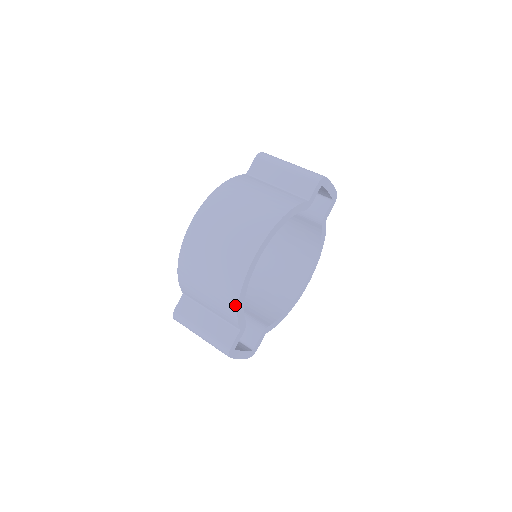
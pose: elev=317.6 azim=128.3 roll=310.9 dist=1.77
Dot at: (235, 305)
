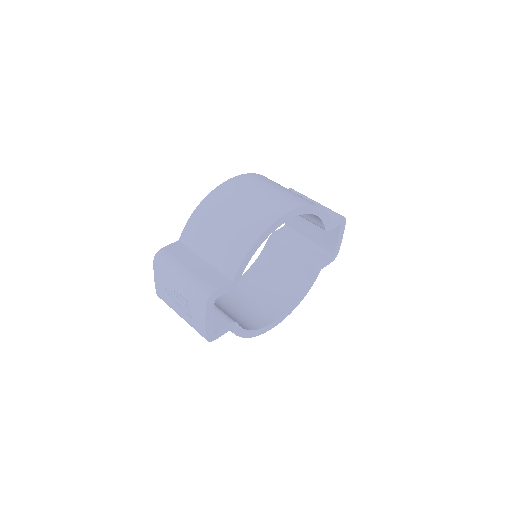
Dot at: (250, 244)
